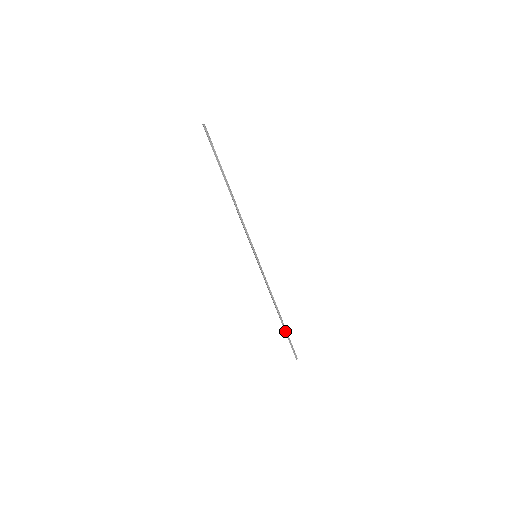
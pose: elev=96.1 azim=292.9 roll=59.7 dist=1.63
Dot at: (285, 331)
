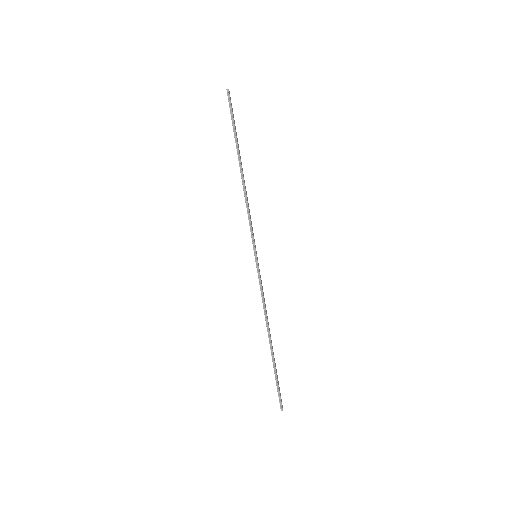
Dot at: (273, 365)
